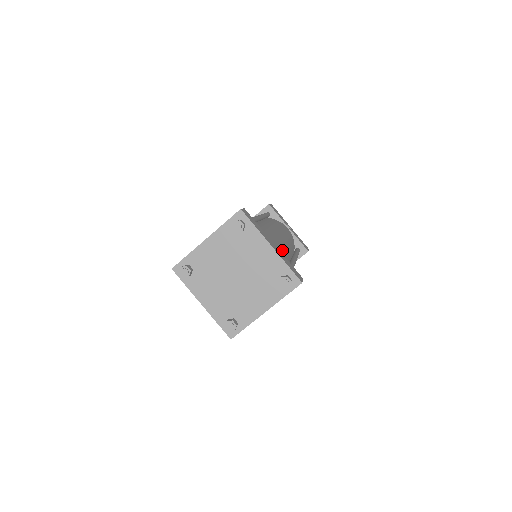
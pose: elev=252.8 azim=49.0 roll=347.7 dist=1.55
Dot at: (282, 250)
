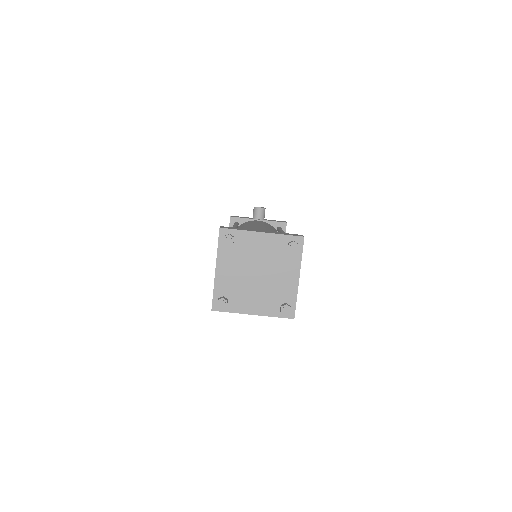
Dot at: occluded
